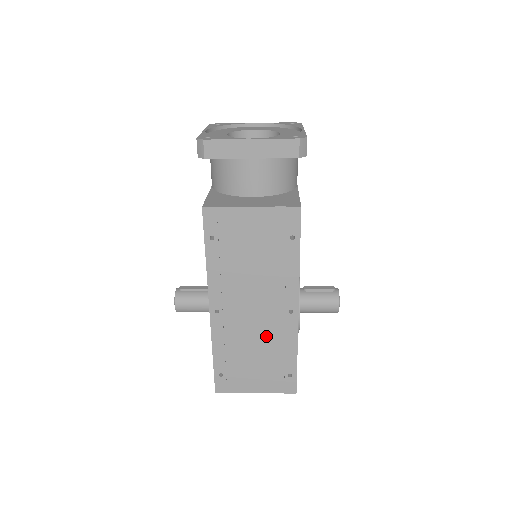
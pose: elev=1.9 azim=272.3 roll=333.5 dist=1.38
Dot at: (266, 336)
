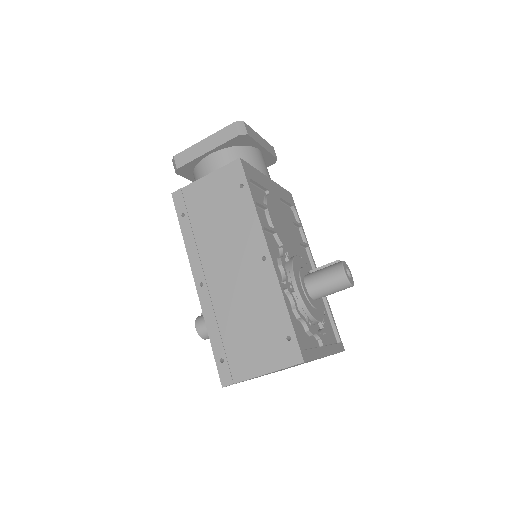
Dot at: (251, 296)
